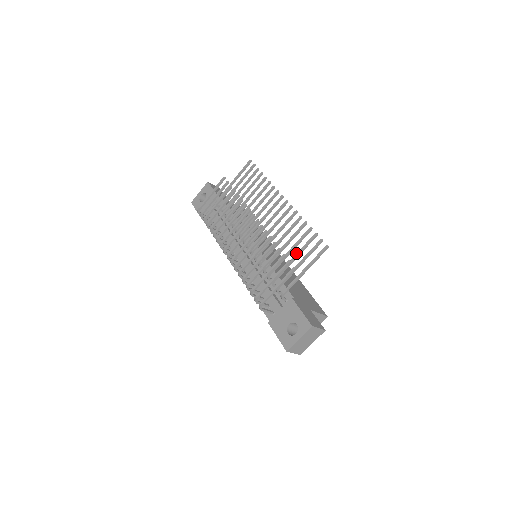
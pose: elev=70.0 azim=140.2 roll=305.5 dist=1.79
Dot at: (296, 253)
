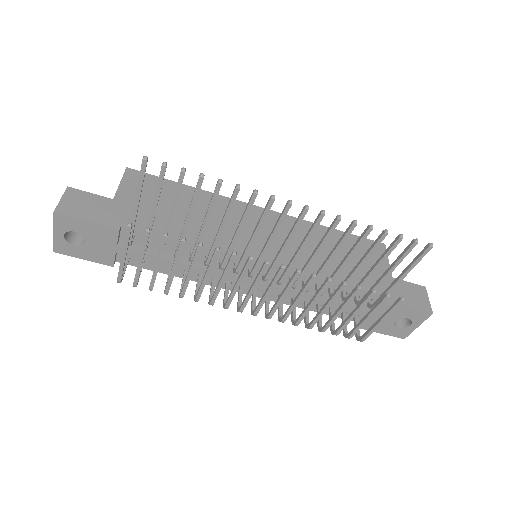
Dot at: (374, 267)
